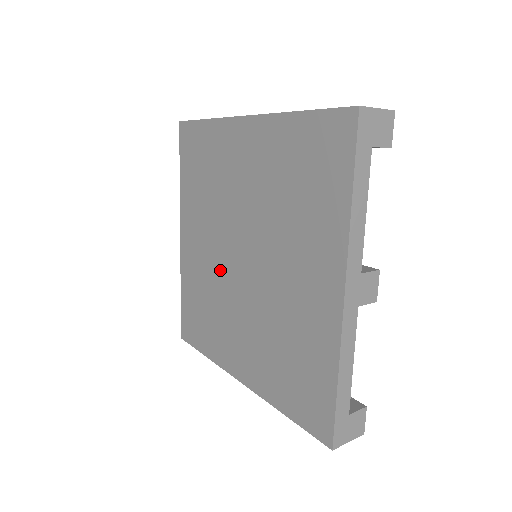
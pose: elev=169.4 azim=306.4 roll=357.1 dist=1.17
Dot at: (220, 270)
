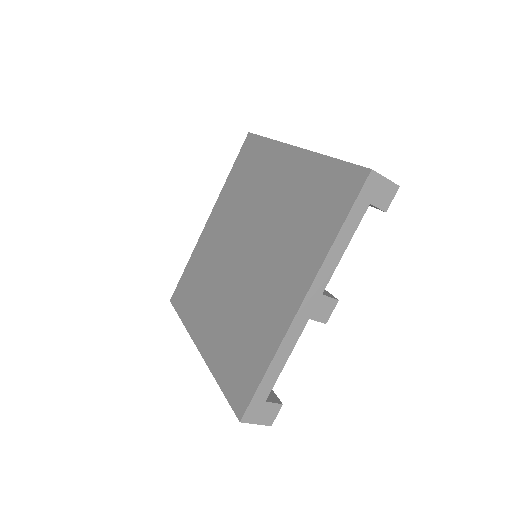
Dot at: (224, 256)
